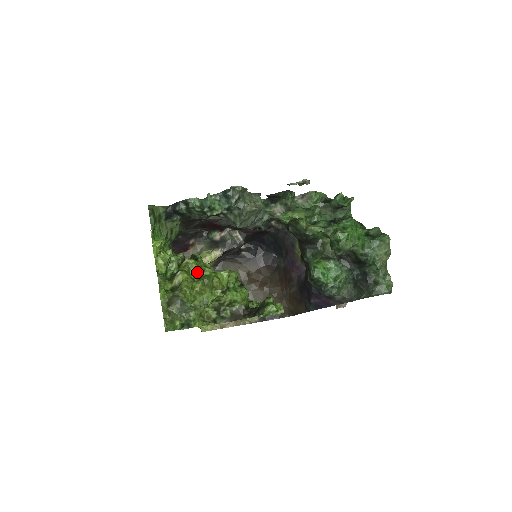
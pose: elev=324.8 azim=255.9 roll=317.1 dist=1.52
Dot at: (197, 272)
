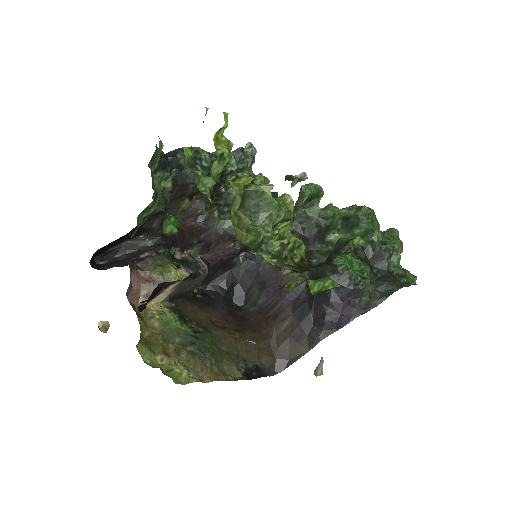
Dot at: occluded
